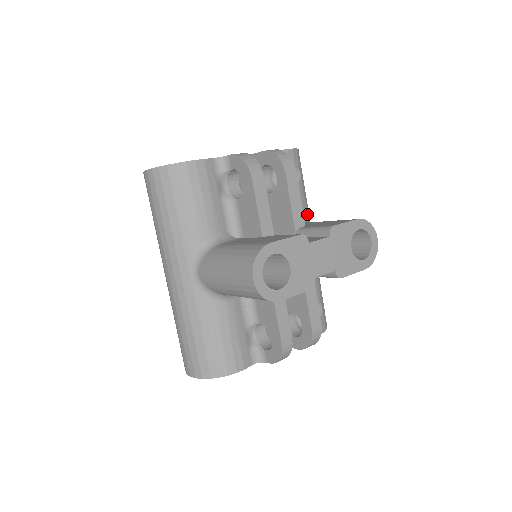
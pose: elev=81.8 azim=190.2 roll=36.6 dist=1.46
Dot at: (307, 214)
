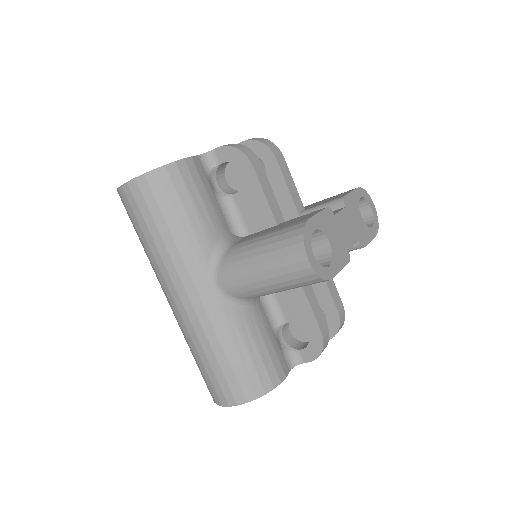
Dot at: occluded
